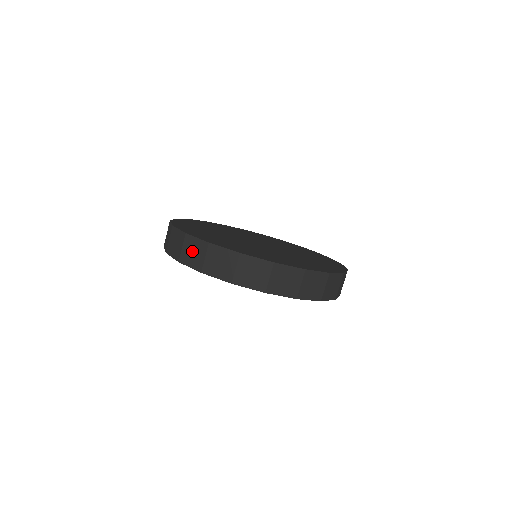
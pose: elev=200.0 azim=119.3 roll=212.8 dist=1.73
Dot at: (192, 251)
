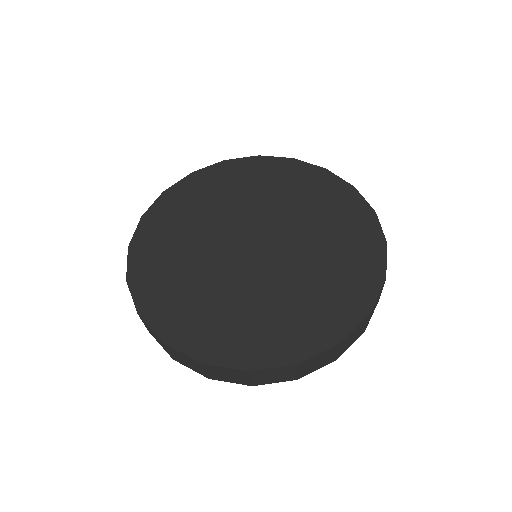
Dot at: occluded
